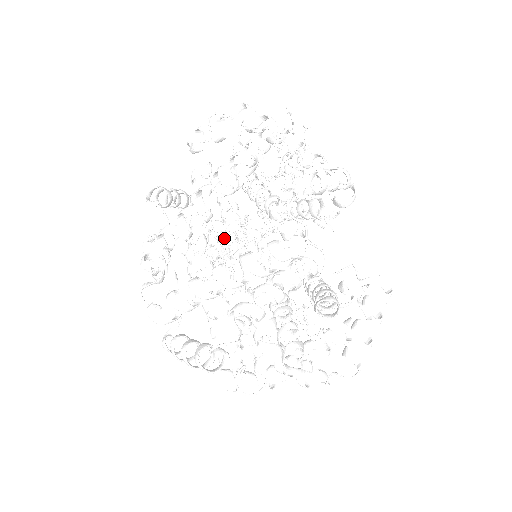
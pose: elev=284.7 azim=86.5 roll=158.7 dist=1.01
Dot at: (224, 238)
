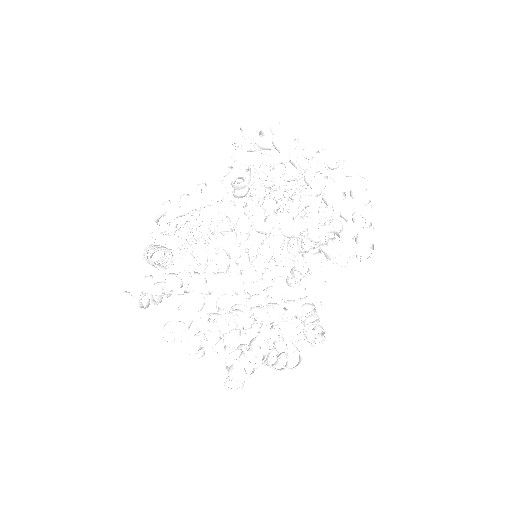
Dot at: (178, 228)
